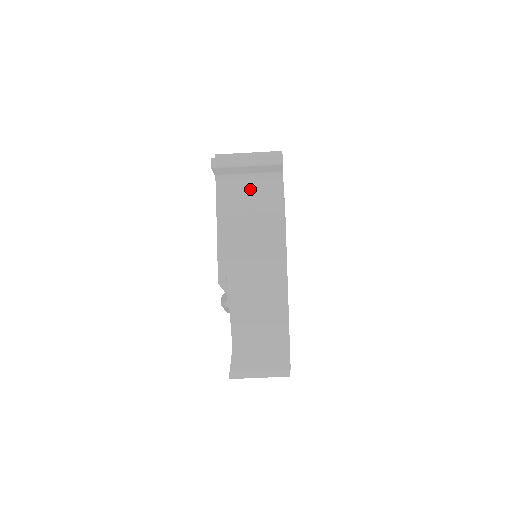
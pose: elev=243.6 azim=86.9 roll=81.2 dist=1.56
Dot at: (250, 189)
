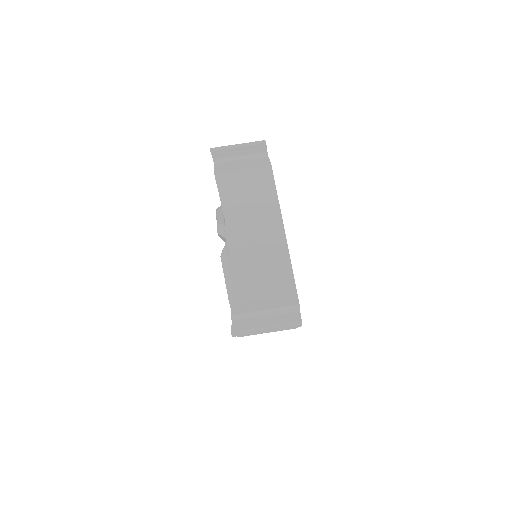
Dot at: (242, 162)
